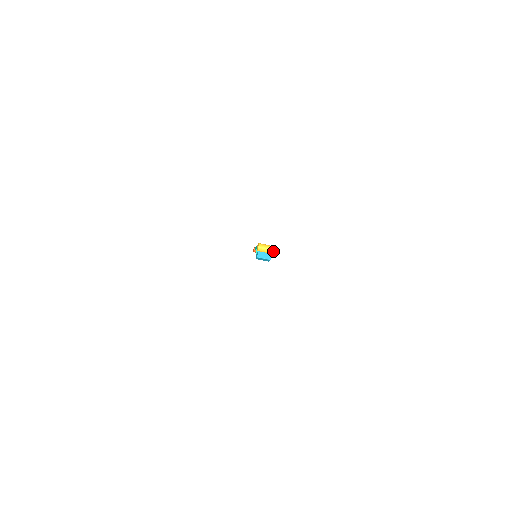
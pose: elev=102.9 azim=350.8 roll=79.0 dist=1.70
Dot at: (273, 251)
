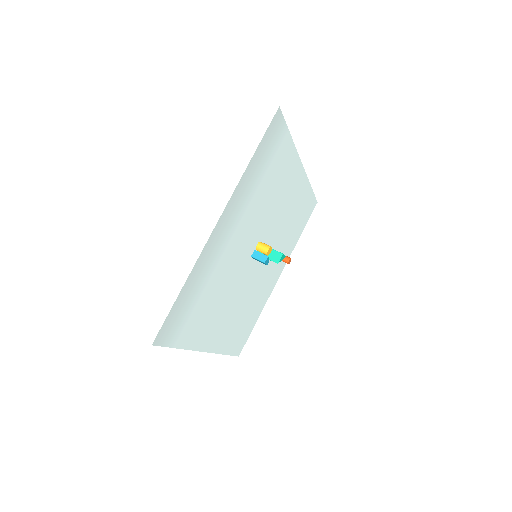
Dot at: (277, 255)
